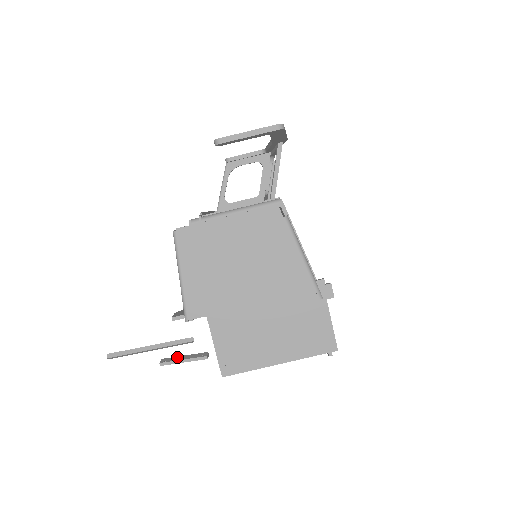
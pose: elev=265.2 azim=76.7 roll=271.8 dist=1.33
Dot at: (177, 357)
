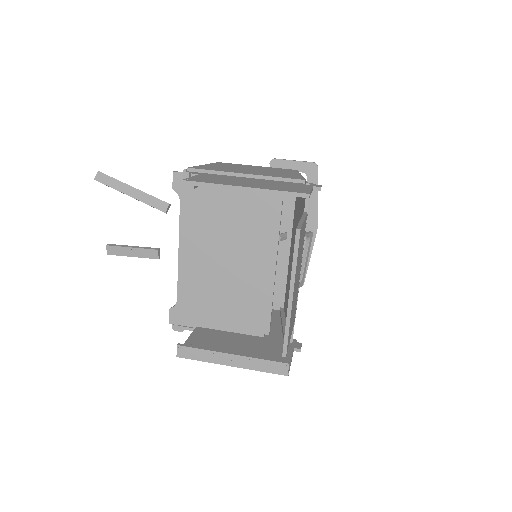
Dot at: (127, 252)
